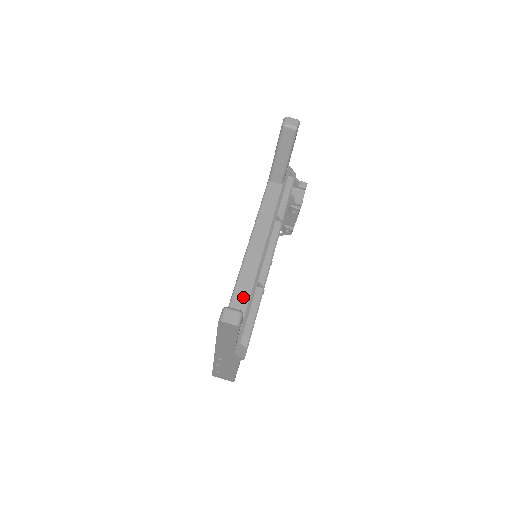
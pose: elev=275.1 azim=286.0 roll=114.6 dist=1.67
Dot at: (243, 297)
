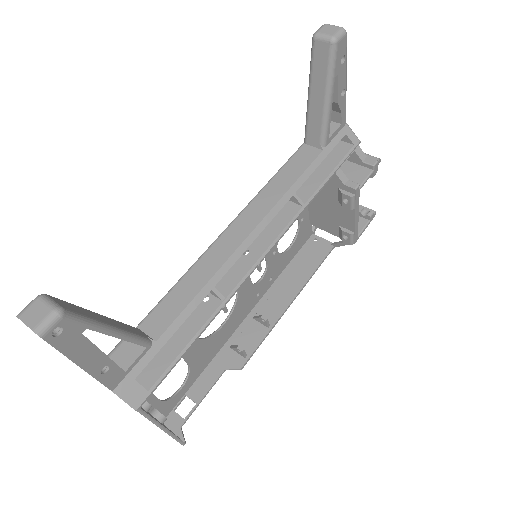
Dot at: (175, 305)
